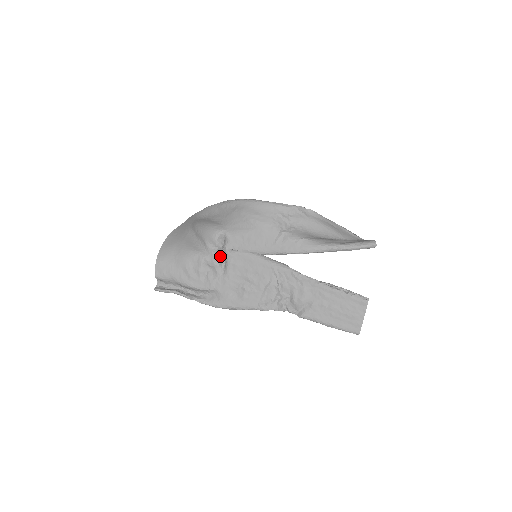
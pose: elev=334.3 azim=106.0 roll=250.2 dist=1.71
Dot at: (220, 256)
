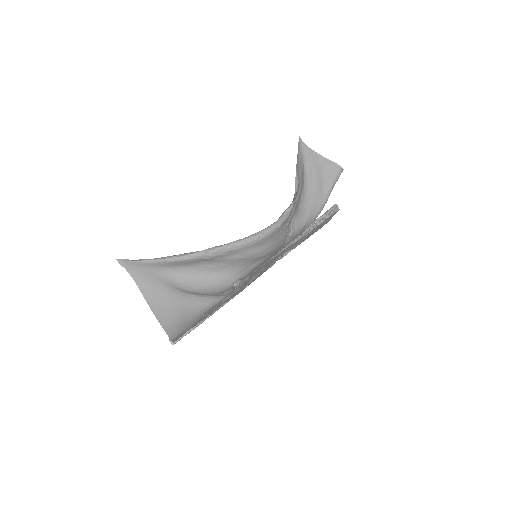
Dot at: occluded
